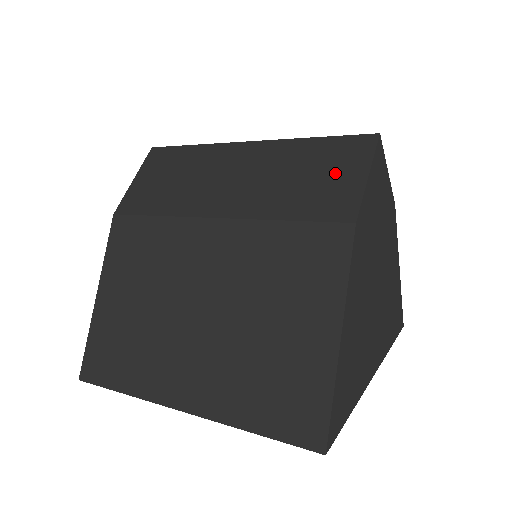
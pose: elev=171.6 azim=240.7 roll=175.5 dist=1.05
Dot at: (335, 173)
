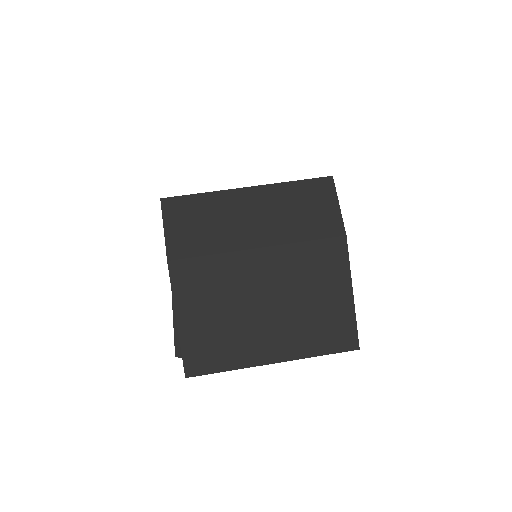
Dot at: (320, 206)
